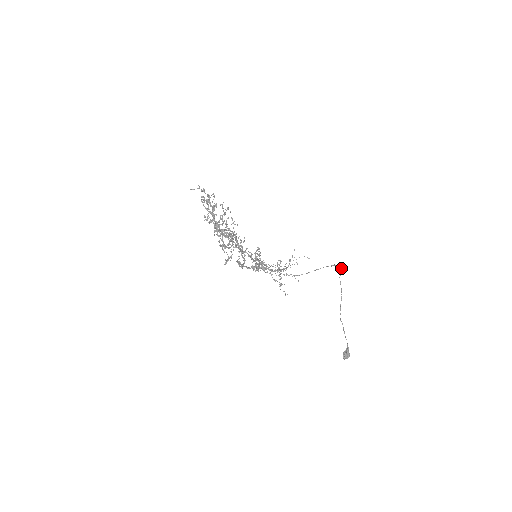
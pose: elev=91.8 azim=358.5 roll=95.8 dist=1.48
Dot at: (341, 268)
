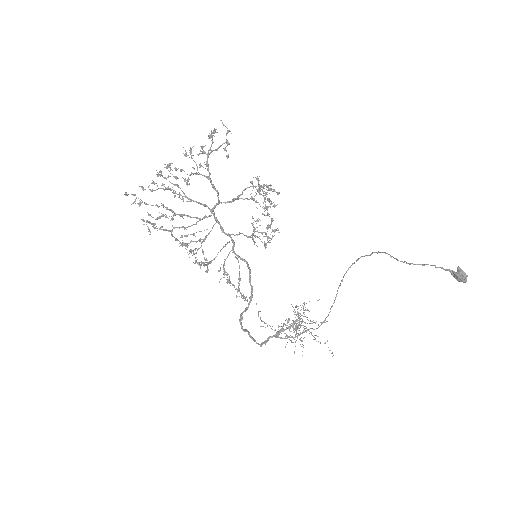
Dot at: (352, 264)
